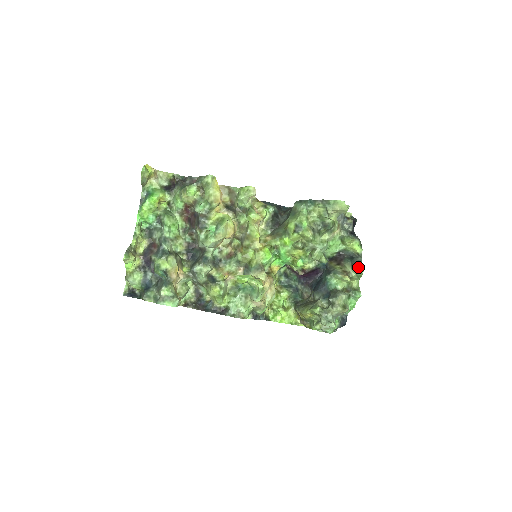
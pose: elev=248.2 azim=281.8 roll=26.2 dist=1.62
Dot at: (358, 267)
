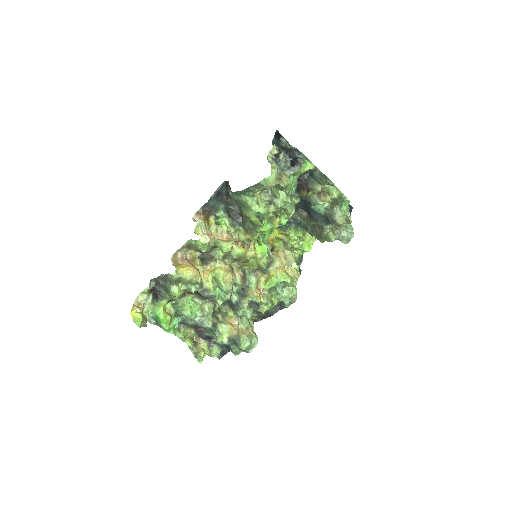
Dot at: (325, 182)
